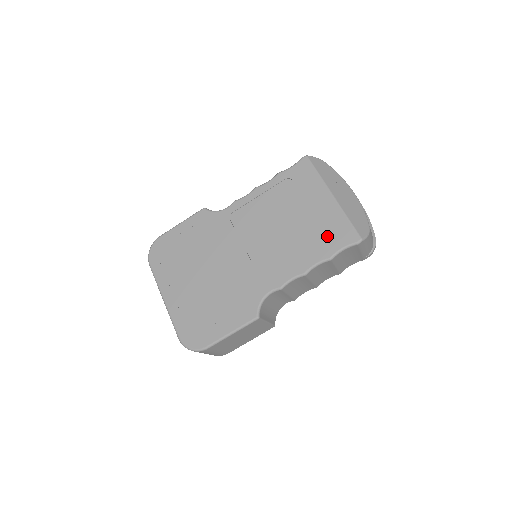
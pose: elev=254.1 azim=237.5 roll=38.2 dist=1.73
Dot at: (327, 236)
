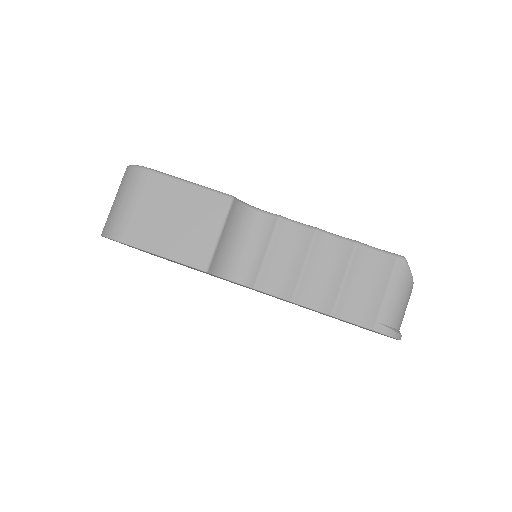
Dot at: occluded
